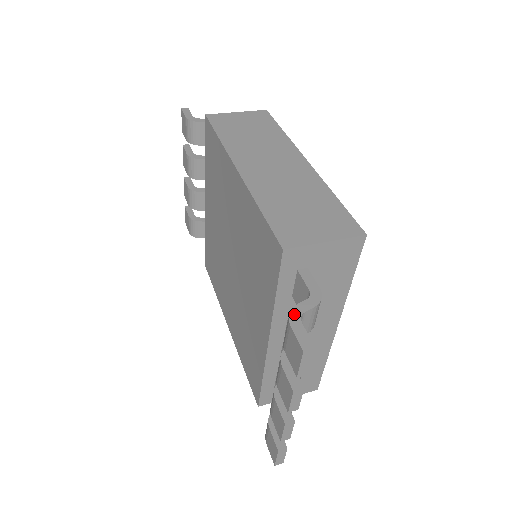
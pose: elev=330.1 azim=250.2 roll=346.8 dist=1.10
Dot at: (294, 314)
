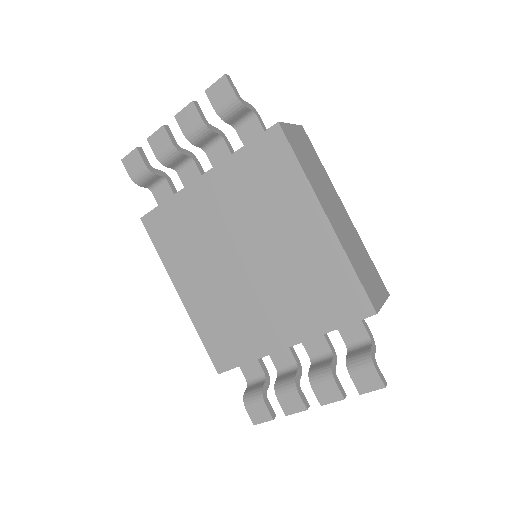
Dot at: (373, 358)
